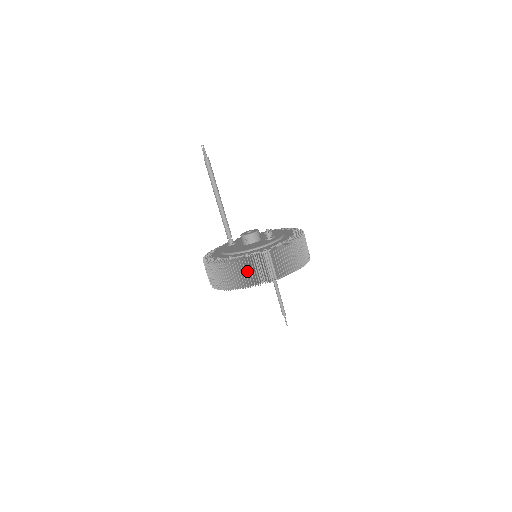
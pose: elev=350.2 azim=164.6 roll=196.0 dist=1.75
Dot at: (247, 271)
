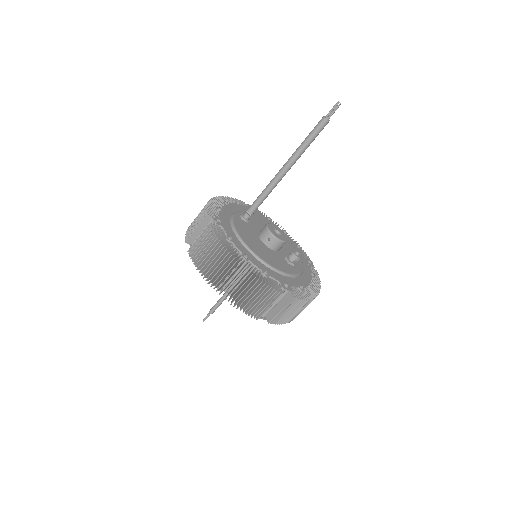
Dot at: (248, 288)
